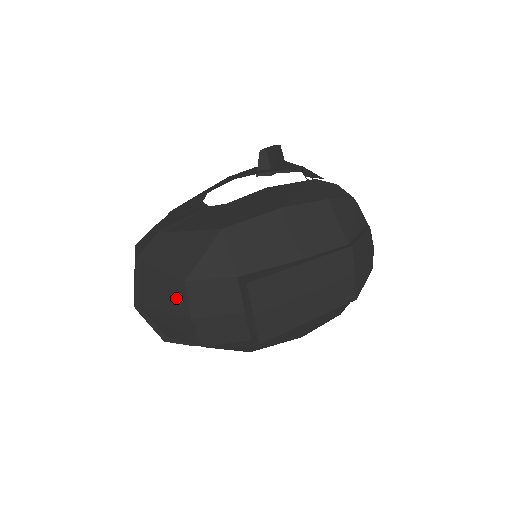
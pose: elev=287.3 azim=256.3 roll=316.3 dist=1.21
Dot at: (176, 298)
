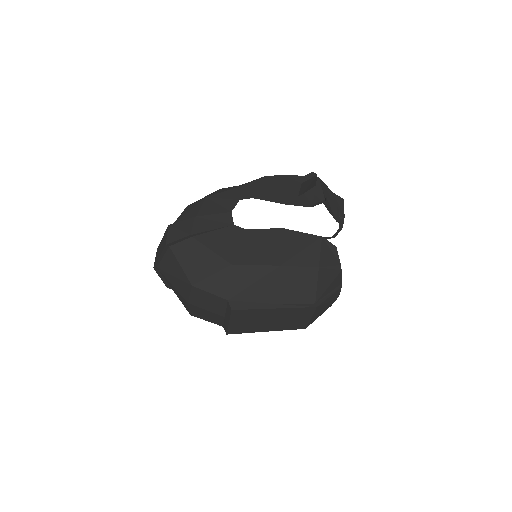
Dot at: (183, 287)
